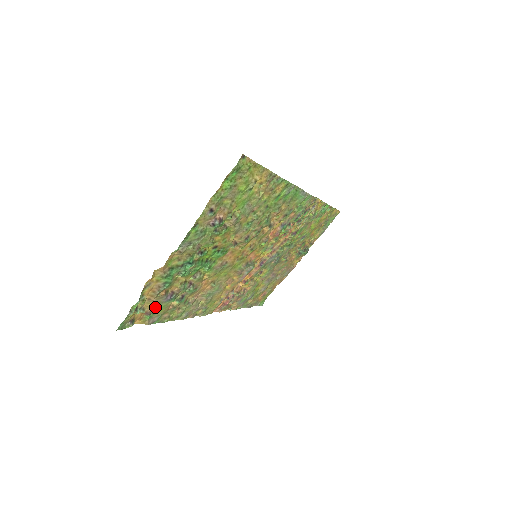
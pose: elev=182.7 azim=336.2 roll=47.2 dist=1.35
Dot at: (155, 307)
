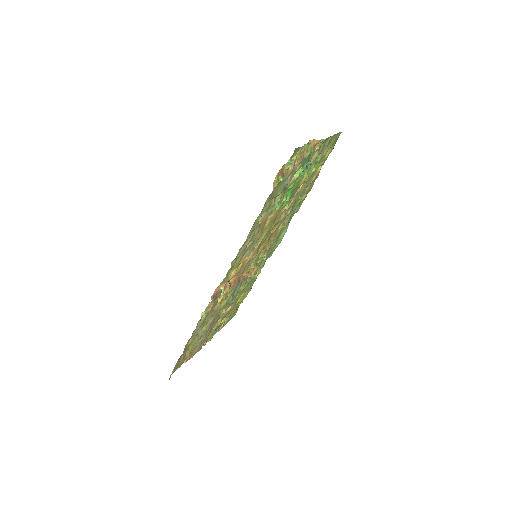
Dot at: (286, 177)
